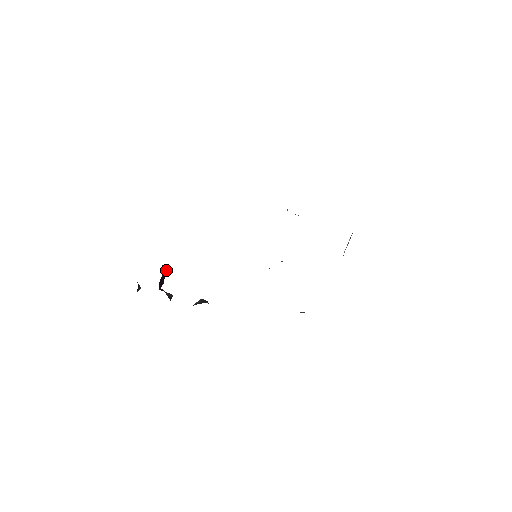
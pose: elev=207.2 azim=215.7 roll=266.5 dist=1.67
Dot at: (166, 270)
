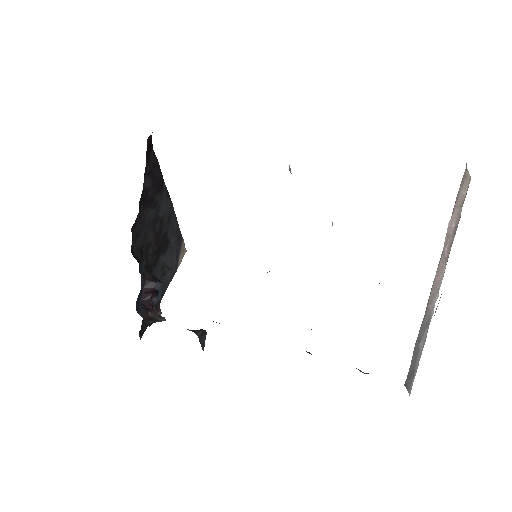
Dot at: (153, 281)
